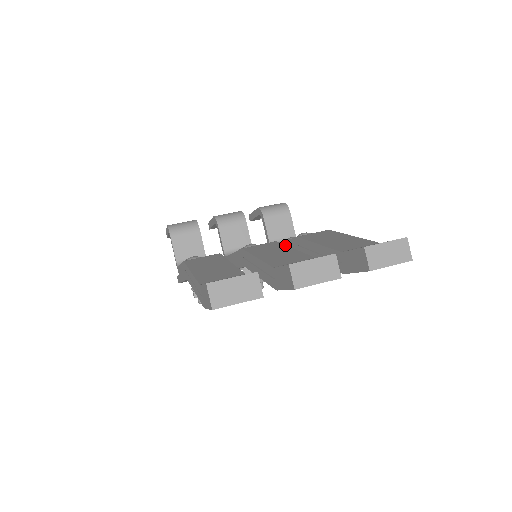
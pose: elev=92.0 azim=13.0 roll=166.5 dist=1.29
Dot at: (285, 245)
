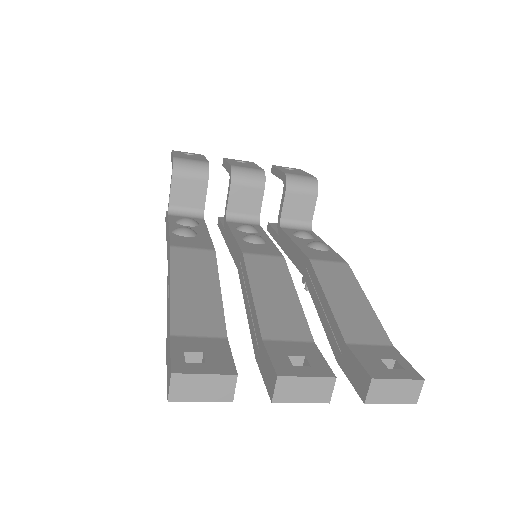
Dot at: (291, 278)
